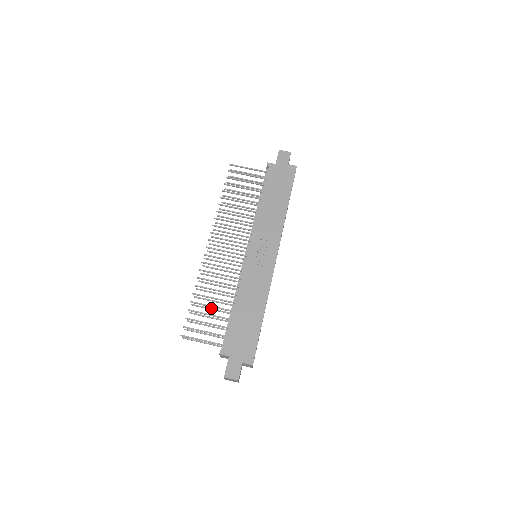
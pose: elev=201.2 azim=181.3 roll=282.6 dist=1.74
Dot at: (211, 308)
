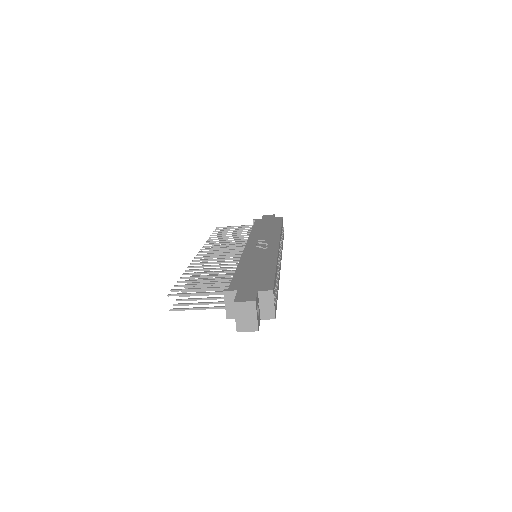
Dot at: occluded
